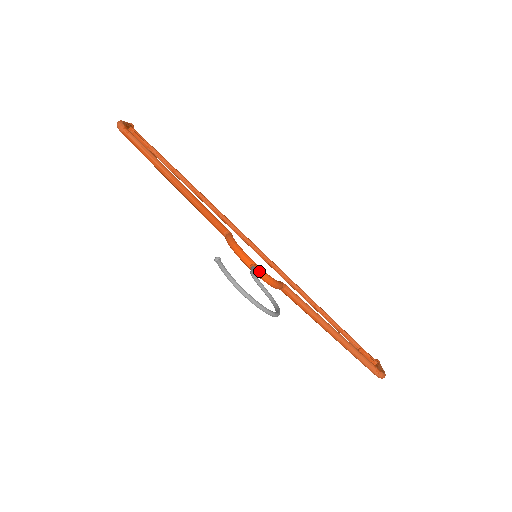
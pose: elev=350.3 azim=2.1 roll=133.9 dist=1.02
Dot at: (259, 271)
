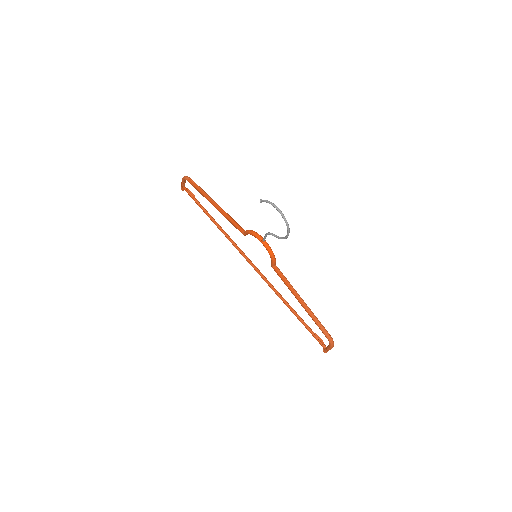
Dot at: (267, 243)
